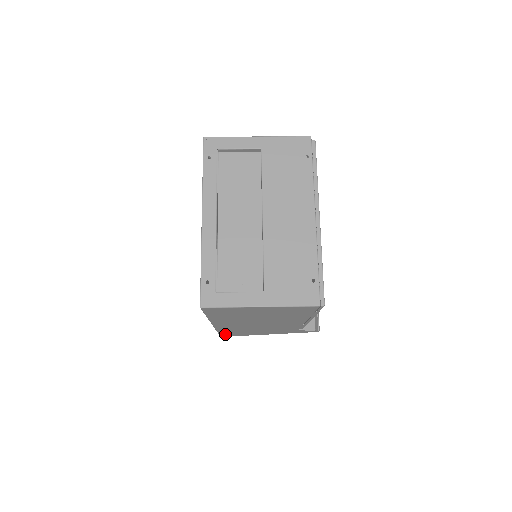
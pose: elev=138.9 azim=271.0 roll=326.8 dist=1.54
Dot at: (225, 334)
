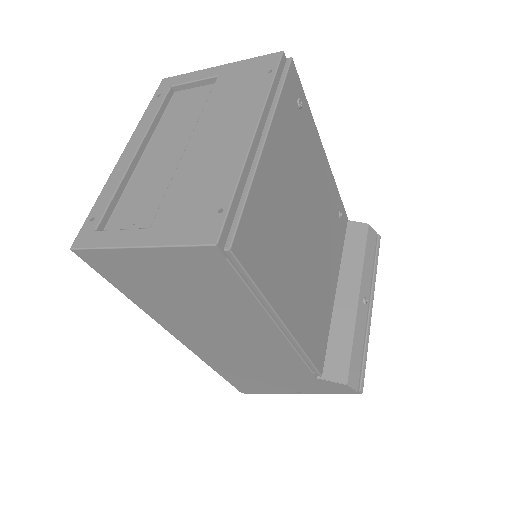
Dot at: (235, 382)
